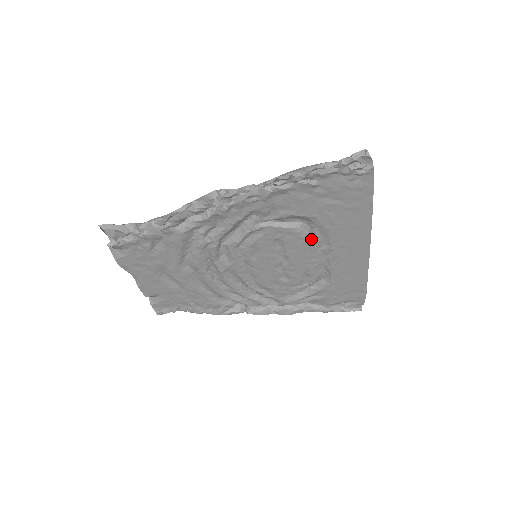
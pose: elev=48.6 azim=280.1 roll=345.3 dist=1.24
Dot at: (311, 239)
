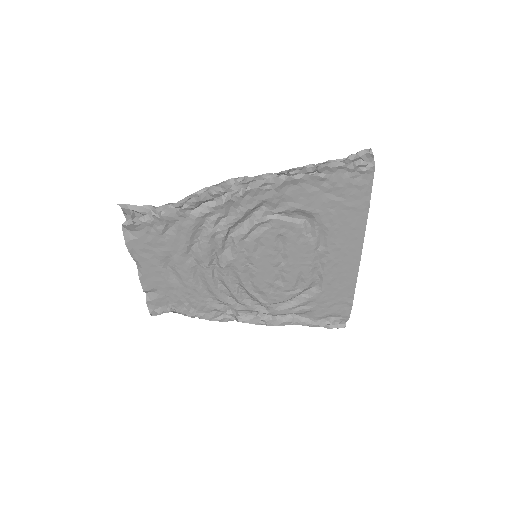
Dot at: (311, 238)
